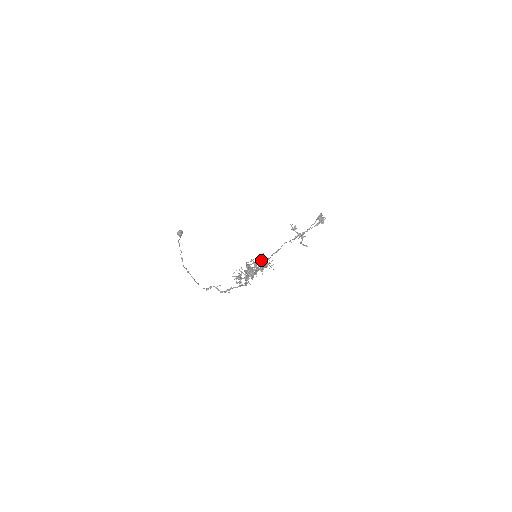
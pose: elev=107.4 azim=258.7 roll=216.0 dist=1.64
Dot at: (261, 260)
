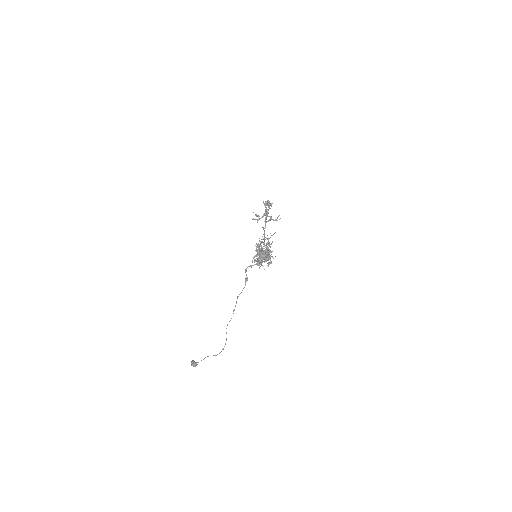
Dot at: occluded
